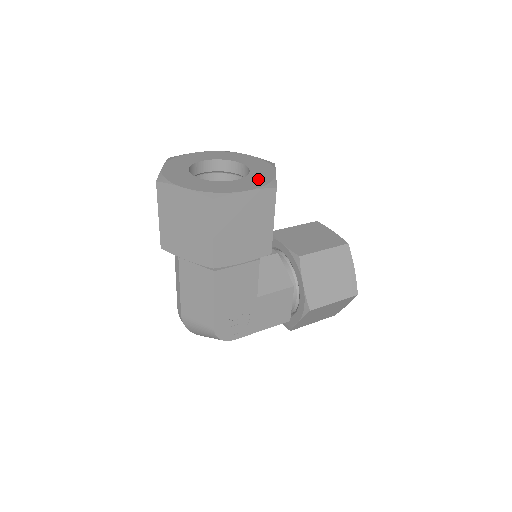
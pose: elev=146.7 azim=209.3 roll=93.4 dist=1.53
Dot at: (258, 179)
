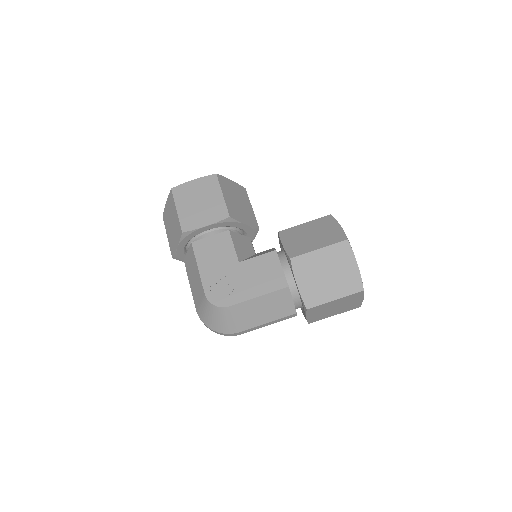
Dot at: occluded
